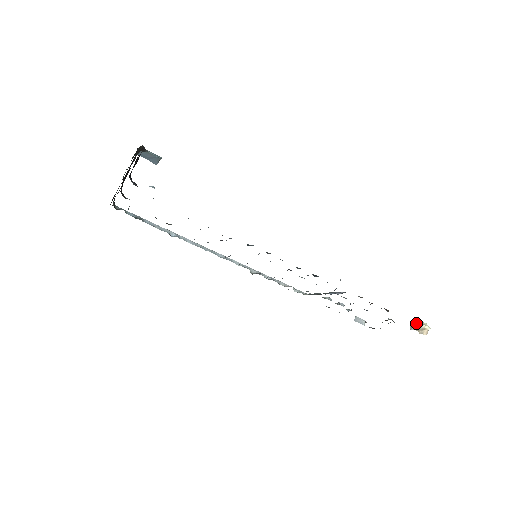
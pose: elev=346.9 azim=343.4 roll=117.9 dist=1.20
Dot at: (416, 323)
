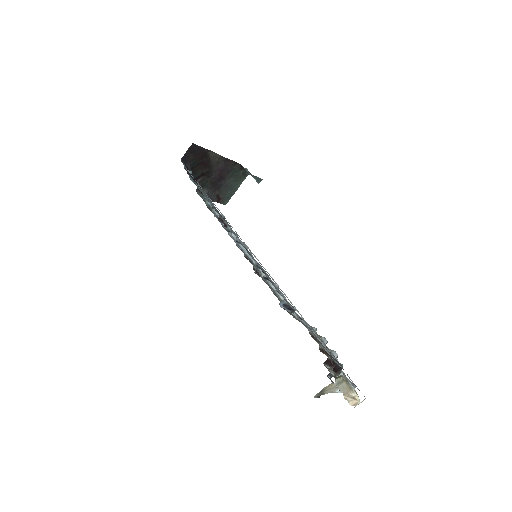
Dot at: (347, 385)
